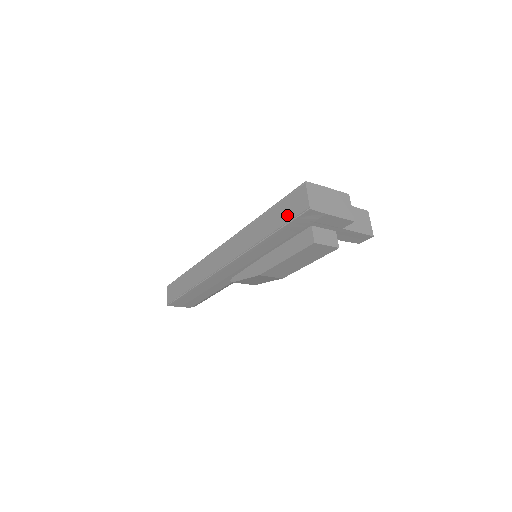
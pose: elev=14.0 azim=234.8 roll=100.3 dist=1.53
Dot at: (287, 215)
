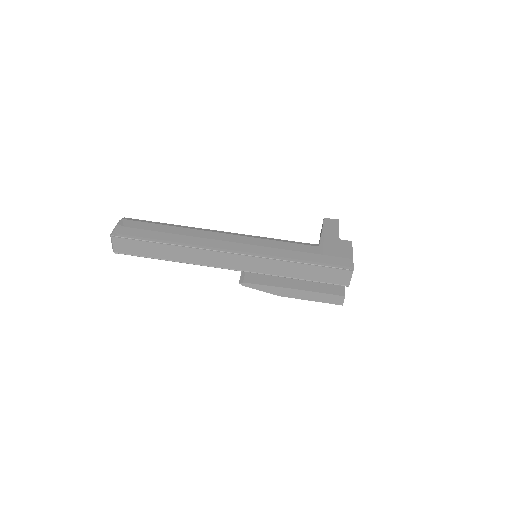
Dot at: (326, 279)
